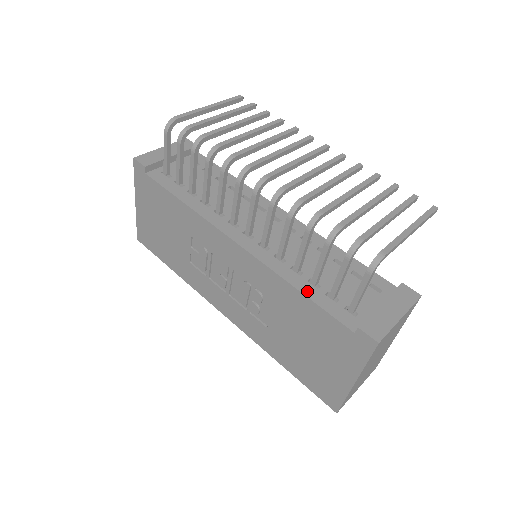
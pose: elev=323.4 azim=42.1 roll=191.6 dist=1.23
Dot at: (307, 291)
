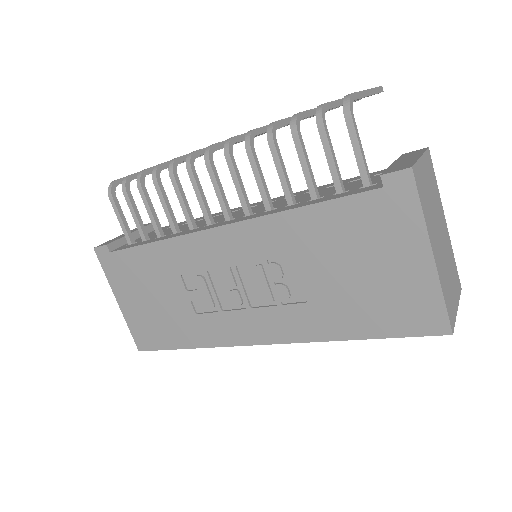
Dot at: (312, 203)
